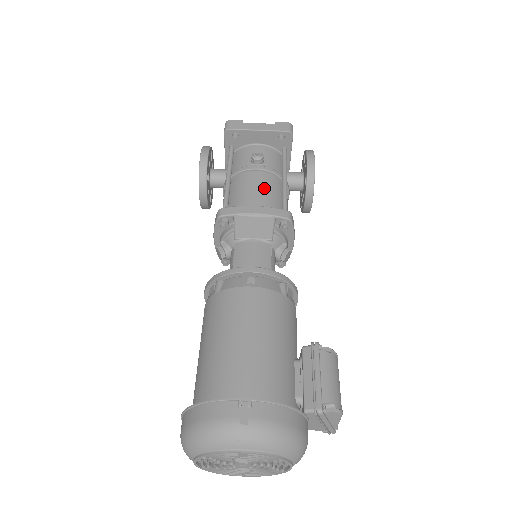
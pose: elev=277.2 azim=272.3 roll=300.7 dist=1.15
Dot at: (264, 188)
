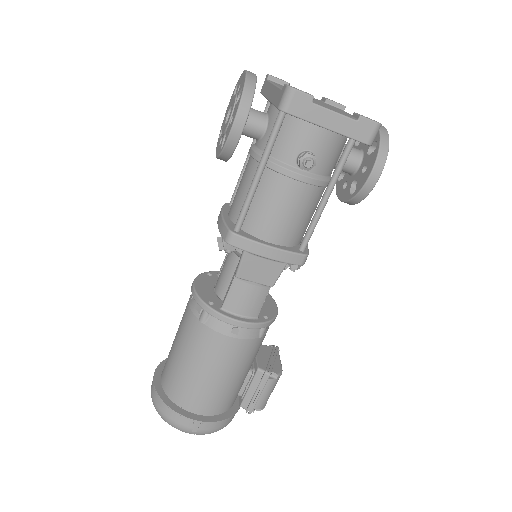
Dot at: (294, 211)
